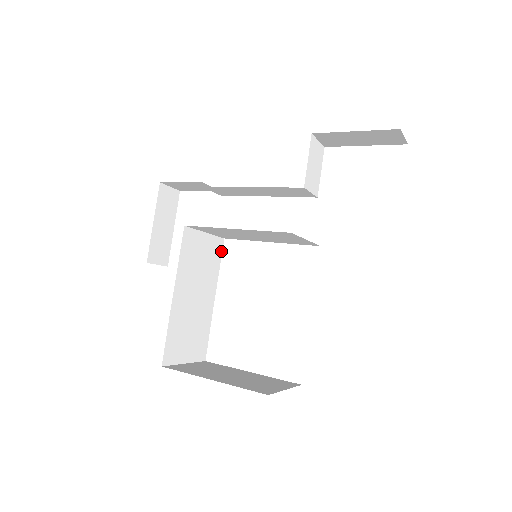
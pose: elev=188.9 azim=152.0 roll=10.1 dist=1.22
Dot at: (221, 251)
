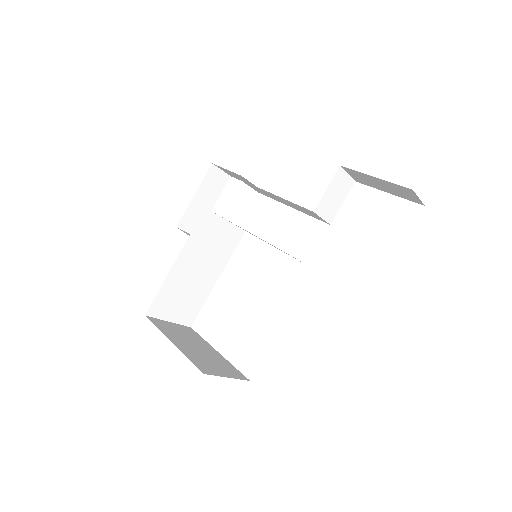
Dot at: (239, 241)
